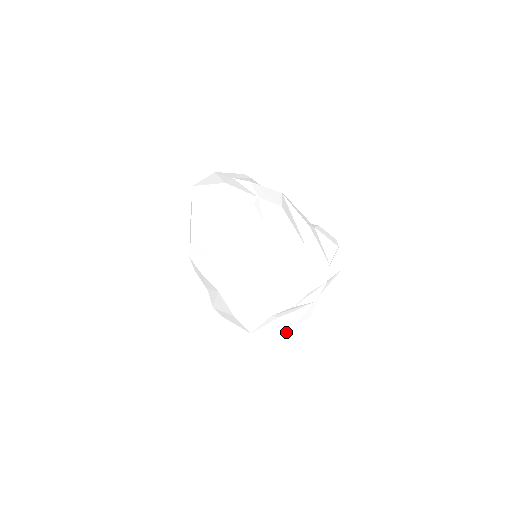
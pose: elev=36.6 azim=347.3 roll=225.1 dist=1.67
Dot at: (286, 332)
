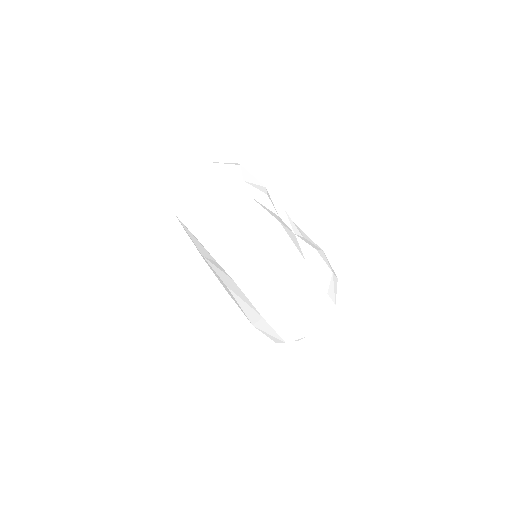
Dot at: occluded
